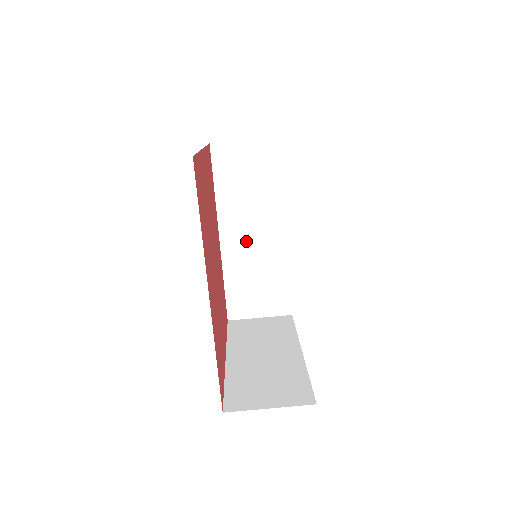
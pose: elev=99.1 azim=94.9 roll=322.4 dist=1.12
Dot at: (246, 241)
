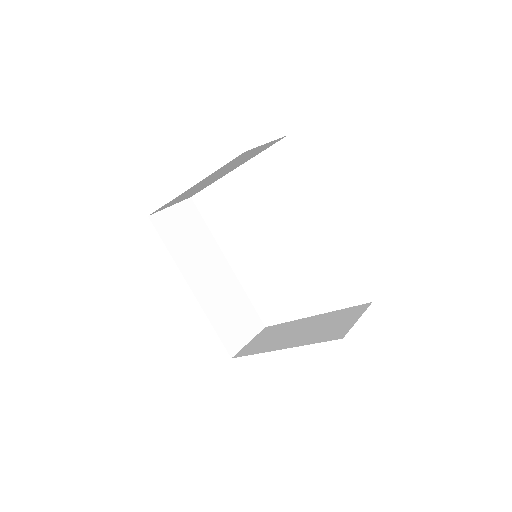
Dot at: (209, 283)
